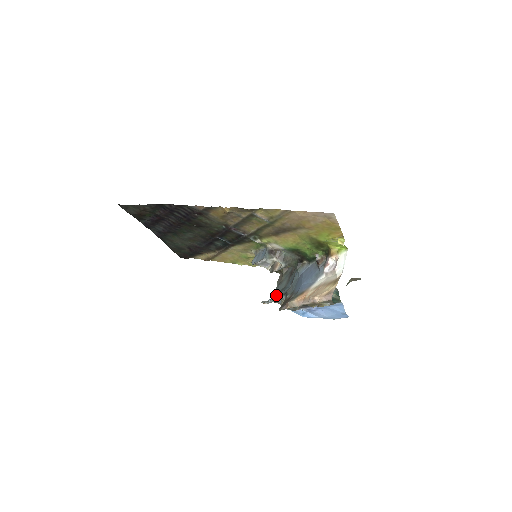
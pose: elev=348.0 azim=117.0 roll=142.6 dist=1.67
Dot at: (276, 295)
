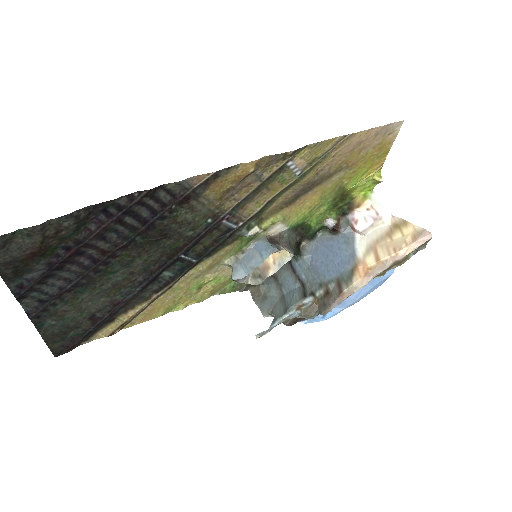
Dot at: (283, 309)
